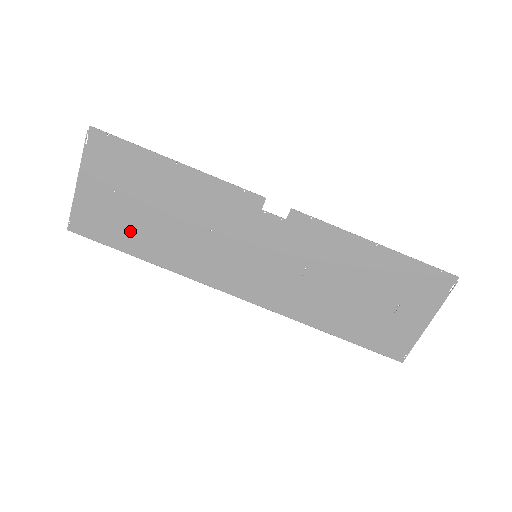
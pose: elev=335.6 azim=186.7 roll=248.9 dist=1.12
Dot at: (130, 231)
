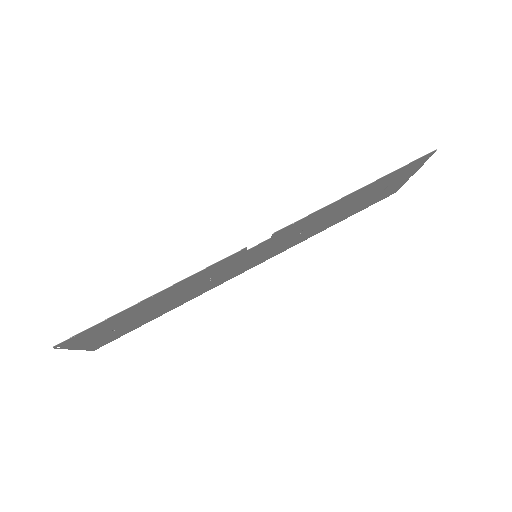
Dot at: (144, 320)
